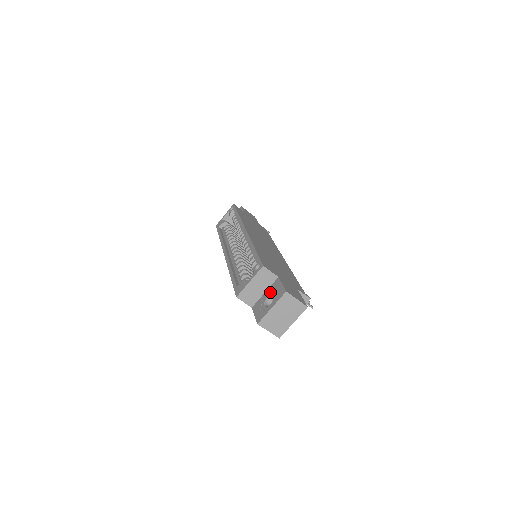
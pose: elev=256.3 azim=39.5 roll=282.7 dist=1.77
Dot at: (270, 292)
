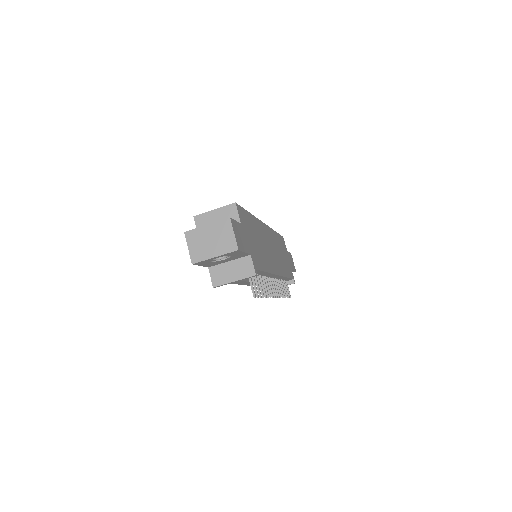
Dot at: occluded
